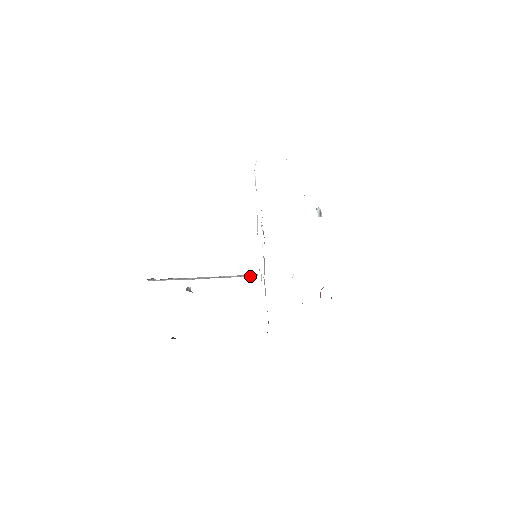
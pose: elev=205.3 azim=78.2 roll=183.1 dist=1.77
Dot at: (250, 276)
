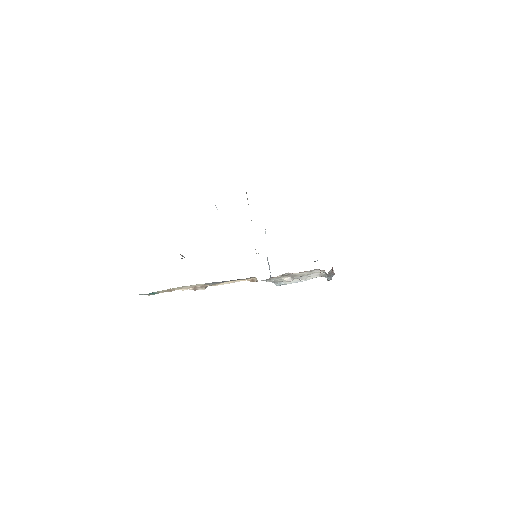
Dot at: occluded
